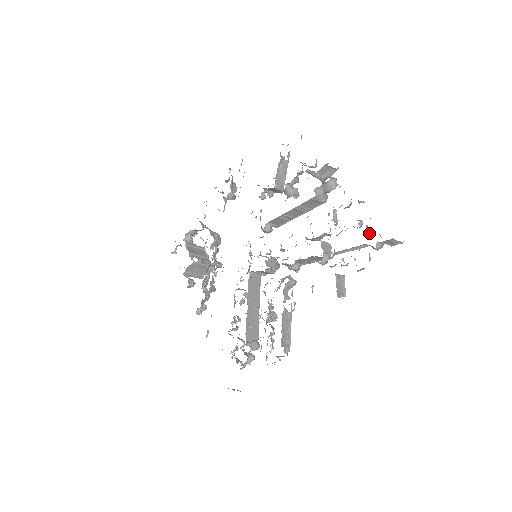
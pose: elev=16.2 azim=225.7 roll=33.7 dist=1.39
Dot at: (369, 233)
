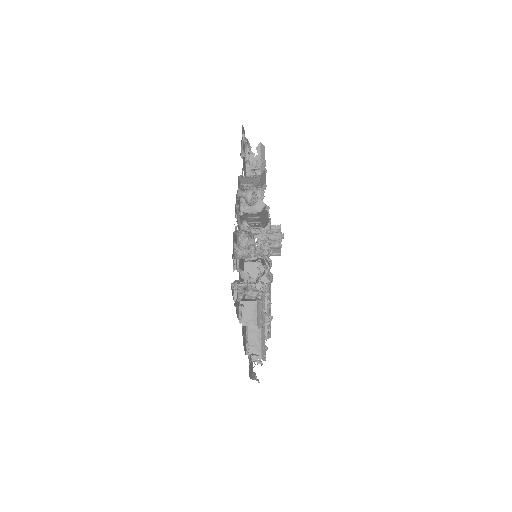
Dot at: (234, 270)
